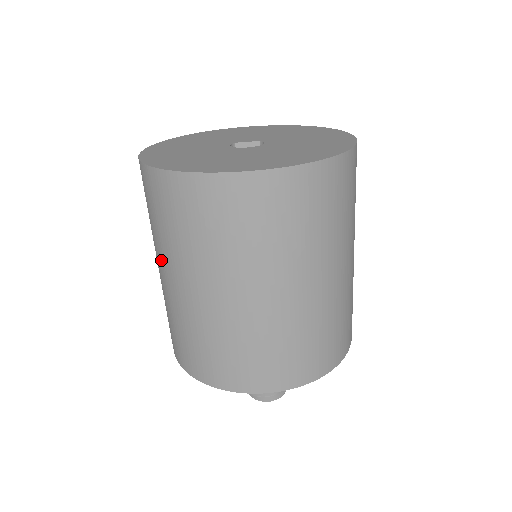
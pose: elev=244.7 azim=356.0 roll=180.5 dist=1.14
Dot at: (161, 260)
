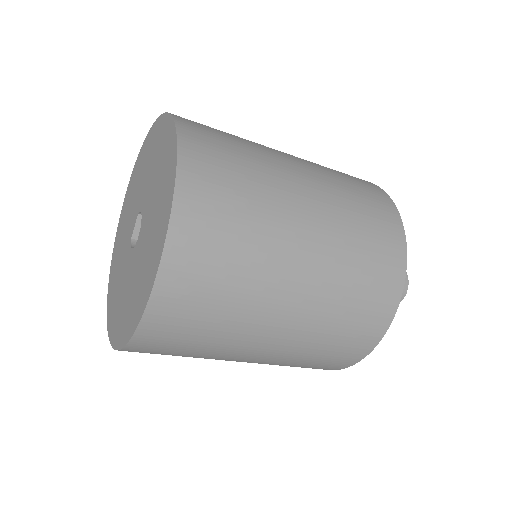
Dot at: occluded
